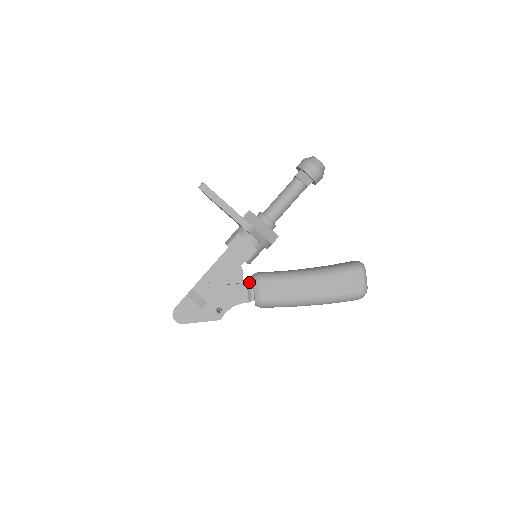
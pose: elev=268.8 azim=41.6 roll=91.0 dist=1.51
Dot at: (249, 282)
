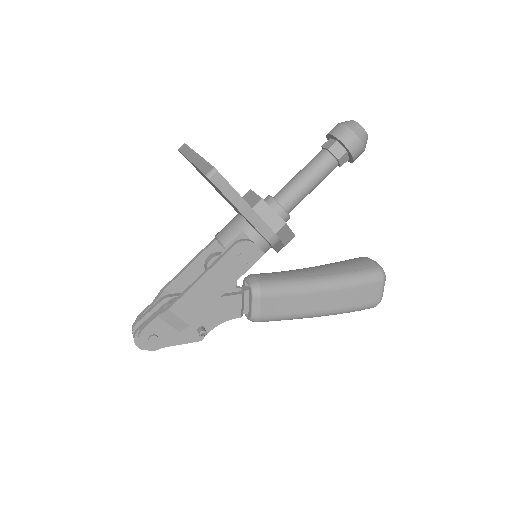
Dot at: (244, 291)
